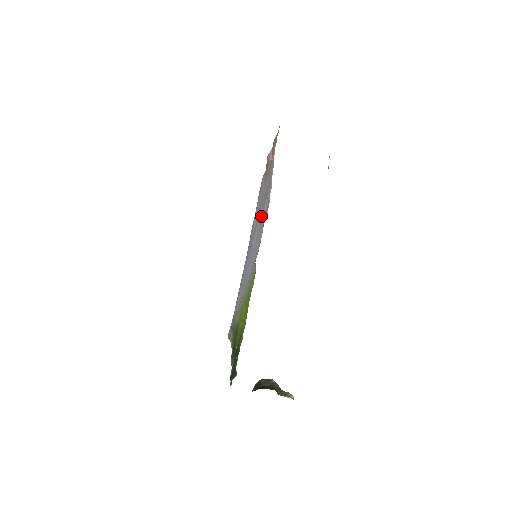
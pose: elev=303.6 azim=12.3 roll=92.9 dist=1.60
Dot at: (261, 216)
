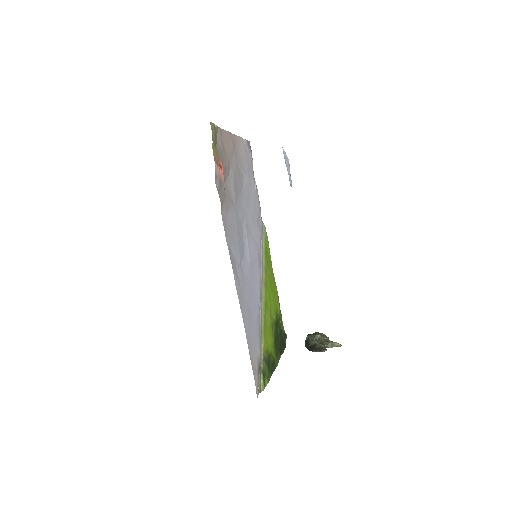
Dot at: (243, 206)
